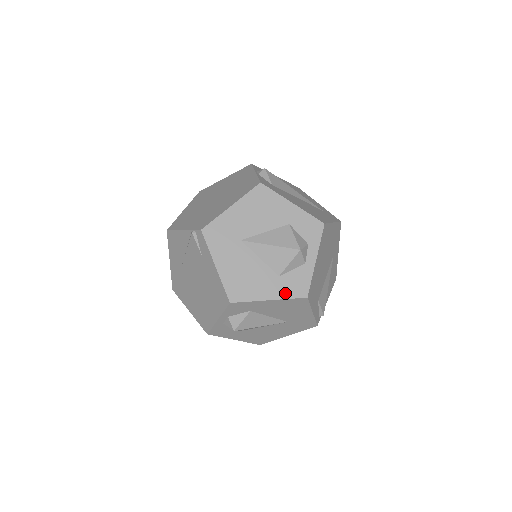
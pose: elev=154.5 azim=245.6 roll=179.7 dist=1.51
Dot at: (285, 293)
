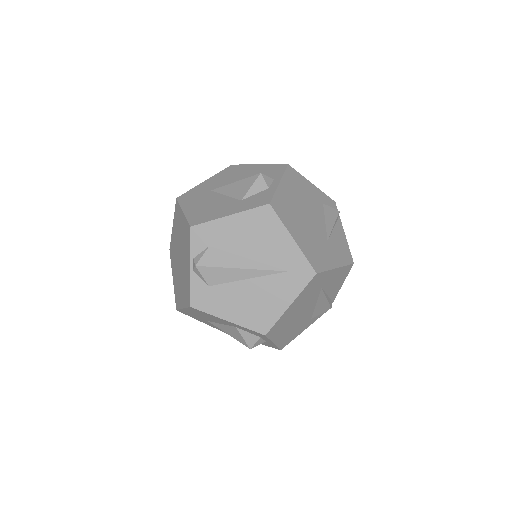
Dot at: (262, 344)
